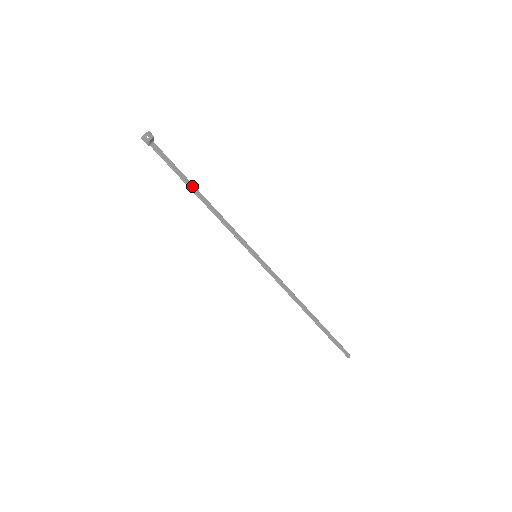
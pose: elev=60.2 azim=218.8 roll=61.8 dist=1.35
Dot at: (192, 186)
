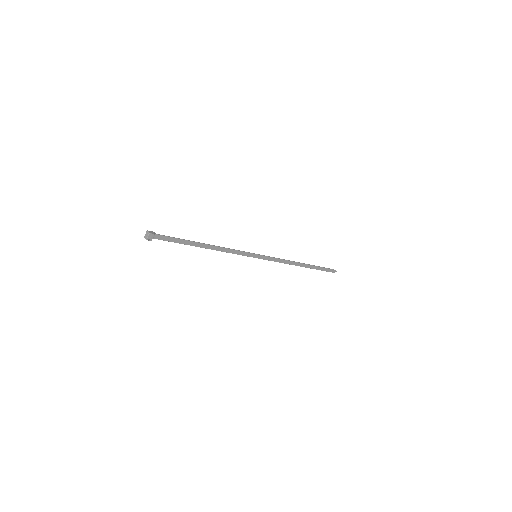
Dot at: (195, 244)
